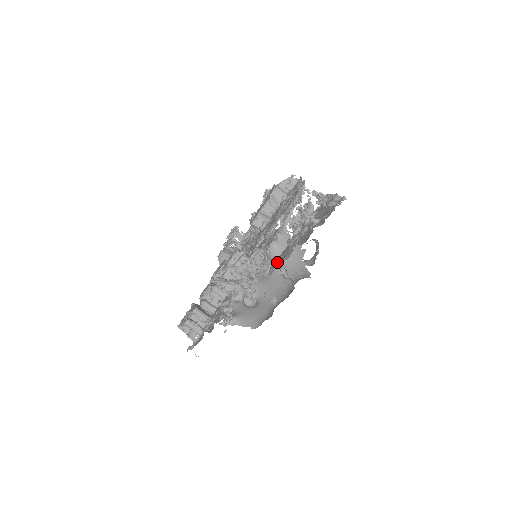
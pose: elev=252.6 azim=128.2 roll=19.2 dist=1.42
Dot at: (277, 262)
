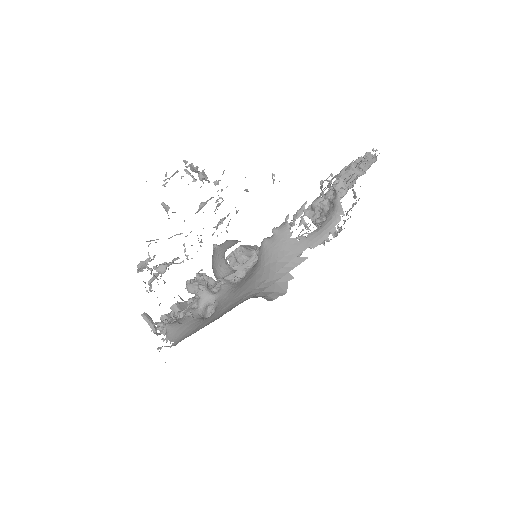
Dot at: (171, 263)
